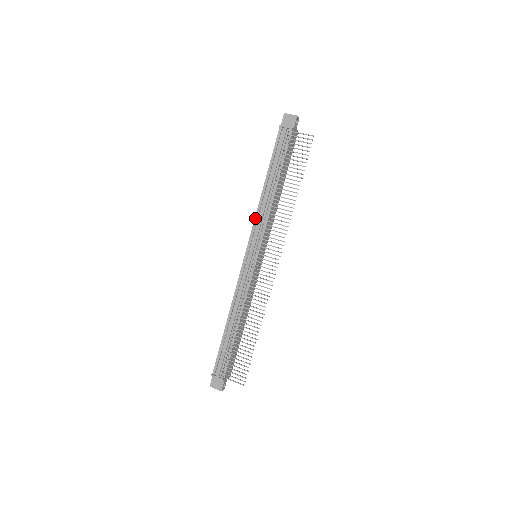
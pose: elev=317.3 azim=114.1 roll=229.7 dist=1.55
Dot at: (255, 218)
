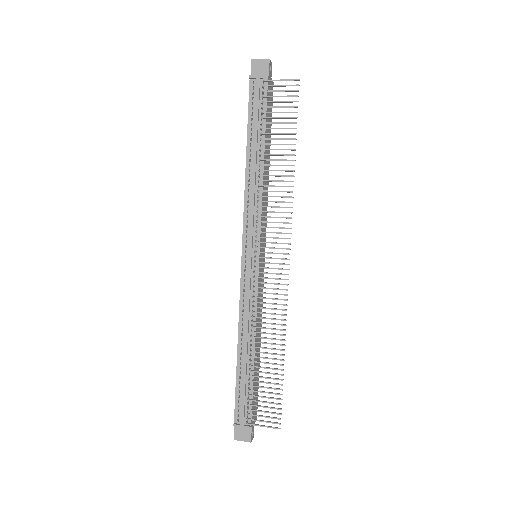
Dot at: (244, 206)
